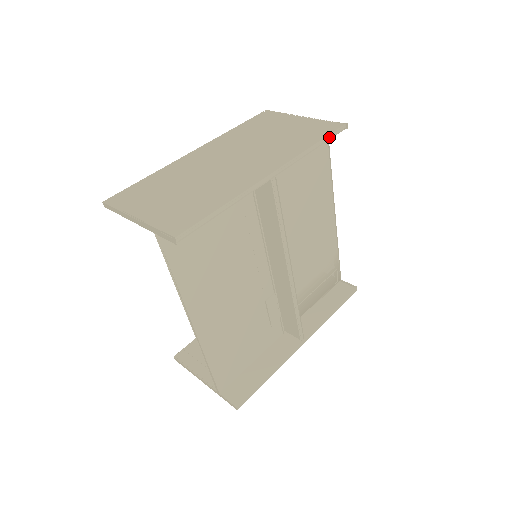
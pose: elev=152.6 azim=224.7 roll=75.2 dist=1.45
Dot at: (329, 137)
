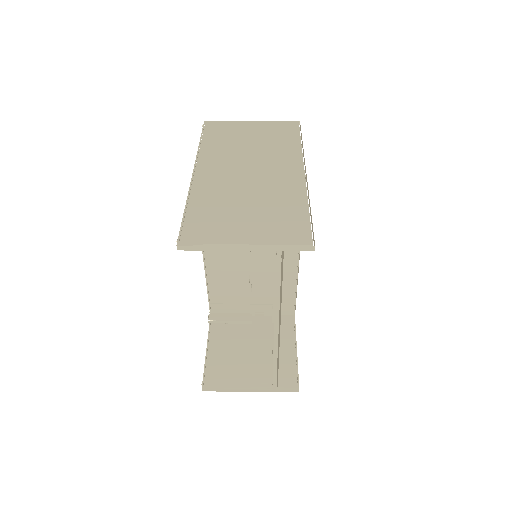
Dot at: occluded
